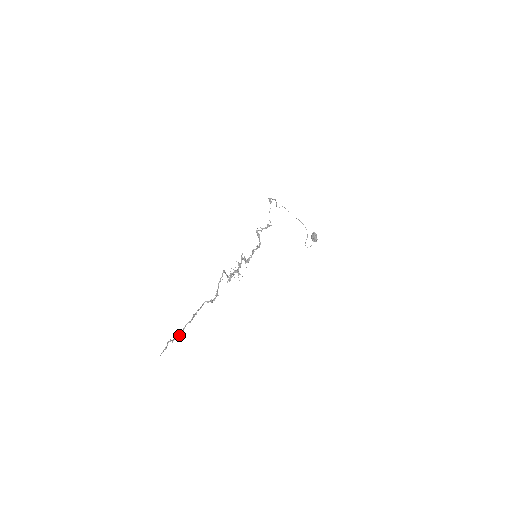
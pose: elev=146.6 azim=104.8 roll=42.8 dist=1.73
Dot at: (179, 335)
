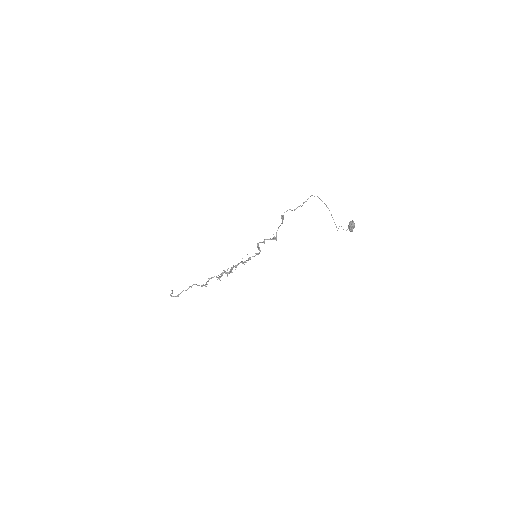
Dot at: (177, 296)
